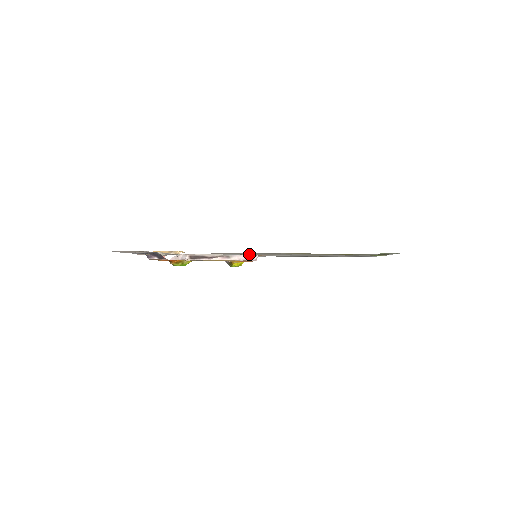
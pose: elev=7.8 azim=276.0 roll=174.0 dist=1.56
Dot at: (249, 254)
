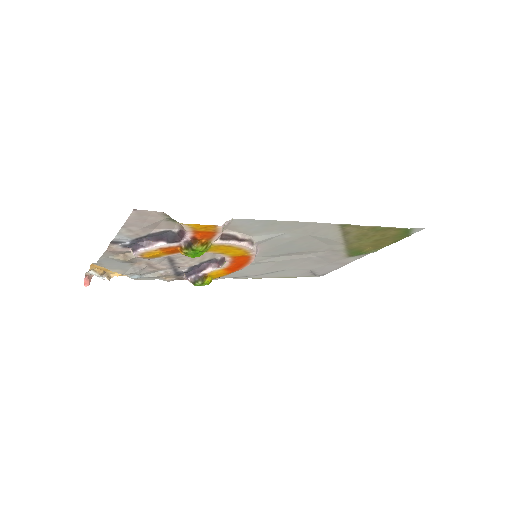
Dot at: (271, 242)
